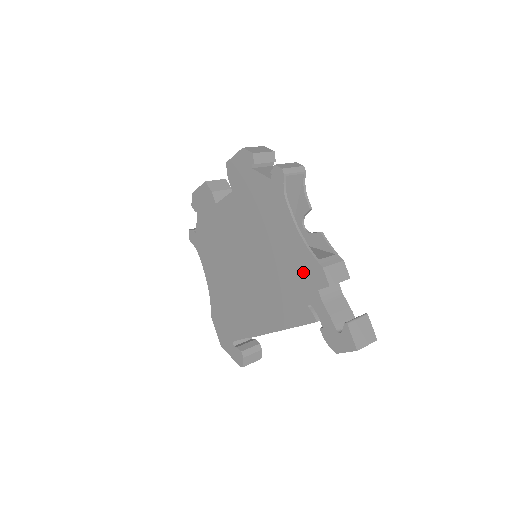
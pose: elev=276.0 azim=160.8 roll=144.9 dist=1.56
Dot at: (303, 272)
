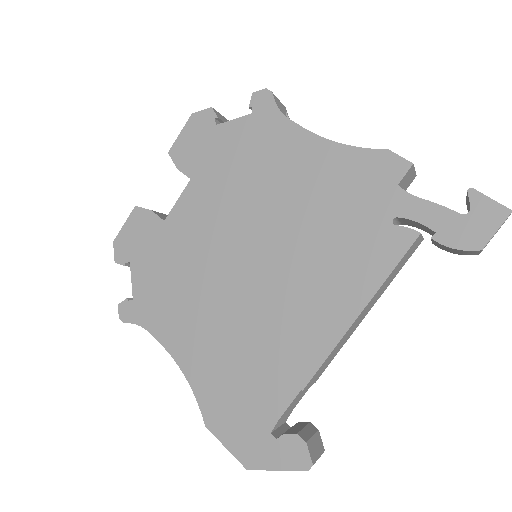
Dot at: (360, 183)
